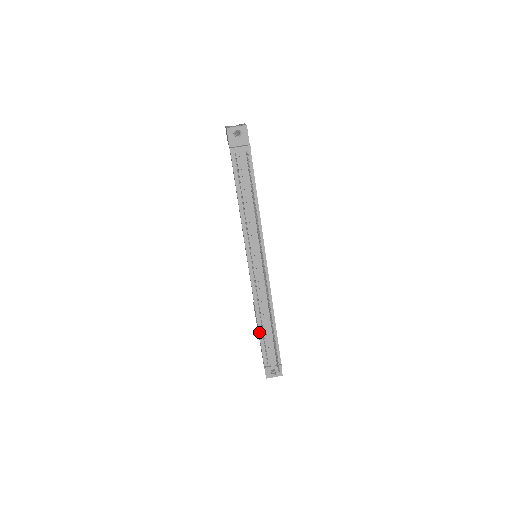
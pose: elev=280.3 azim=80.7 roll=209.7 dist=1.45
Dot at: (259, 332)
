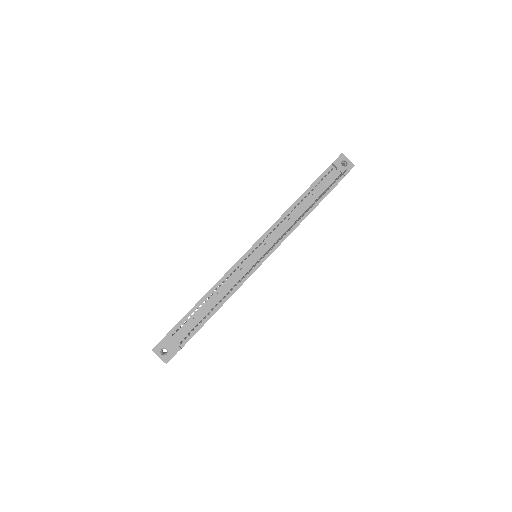
Dot at: (200, 300)
